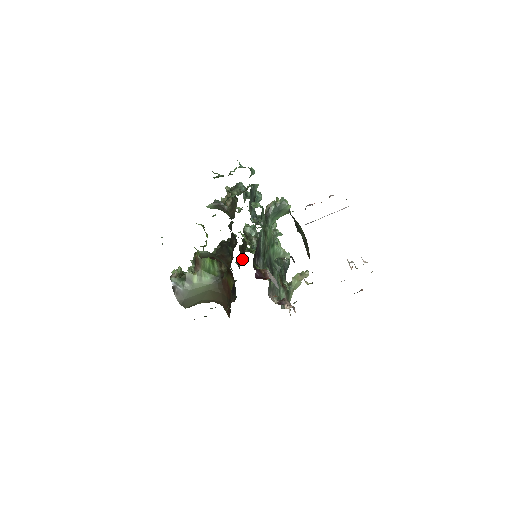
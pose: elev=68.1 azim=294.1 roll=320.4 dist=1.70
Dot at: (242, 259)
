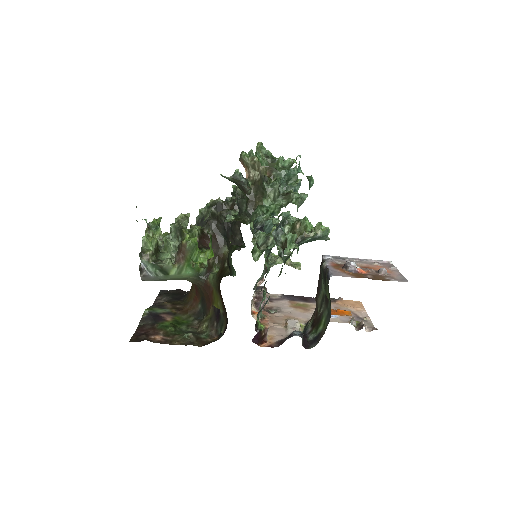
Dot at: occluded
